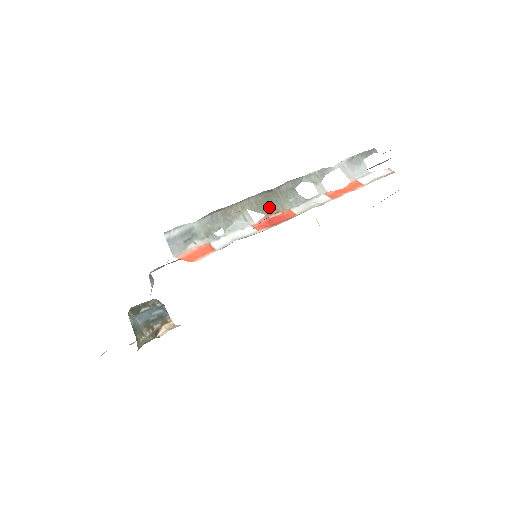
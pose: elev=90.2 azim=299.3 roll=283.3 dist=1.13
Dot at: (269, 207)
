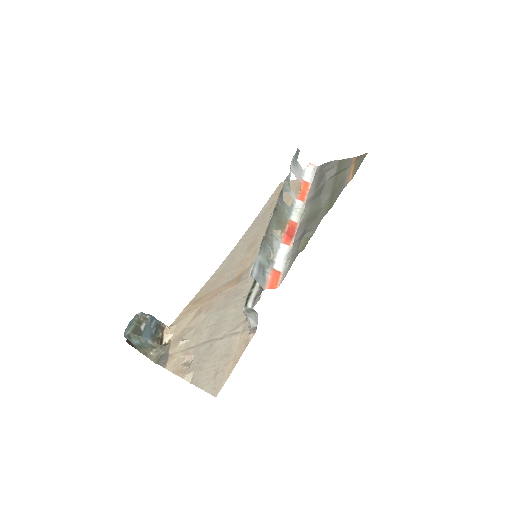
Dot at: (281, 223)
